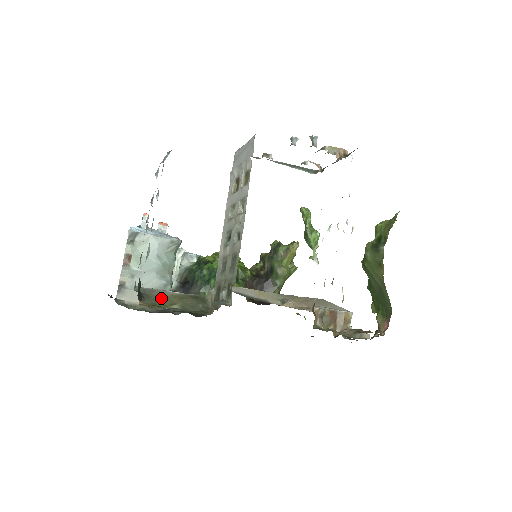
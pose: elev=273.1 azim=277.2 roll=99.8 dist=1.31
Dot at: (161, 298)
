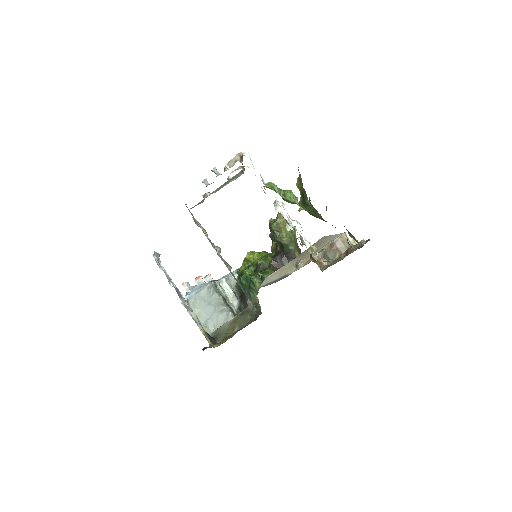
Dot at: (226, 330)
